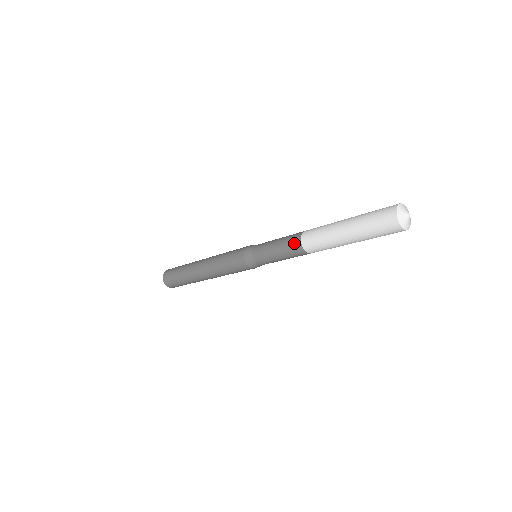
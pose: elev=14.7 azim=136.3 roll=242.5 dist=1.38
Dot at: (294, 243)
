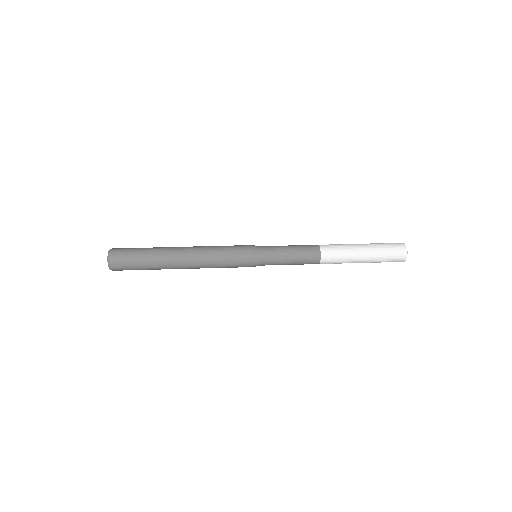
Dot at: (313, 263)
